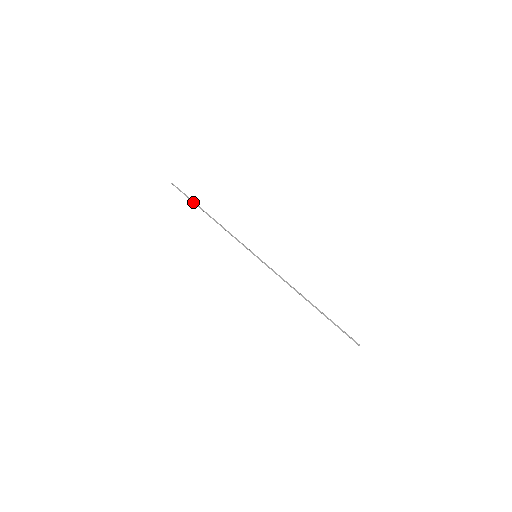
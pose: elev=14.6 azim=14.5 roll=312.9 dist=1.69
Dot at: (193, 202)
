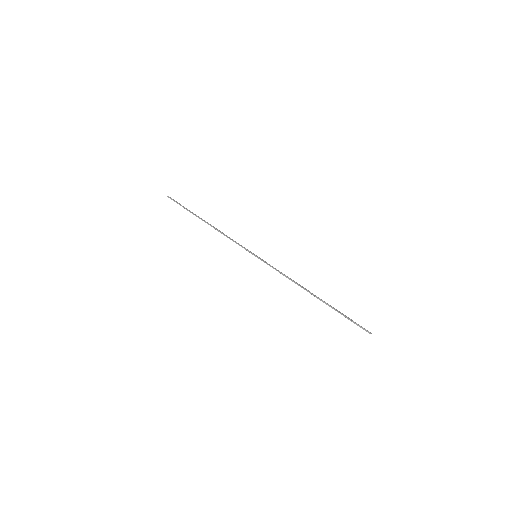
Dot at: (190, 211)
